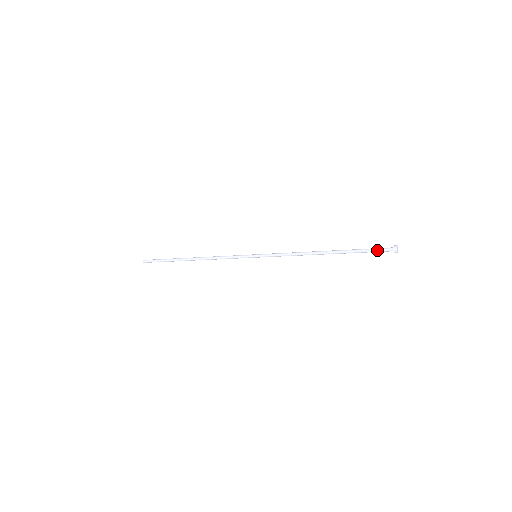
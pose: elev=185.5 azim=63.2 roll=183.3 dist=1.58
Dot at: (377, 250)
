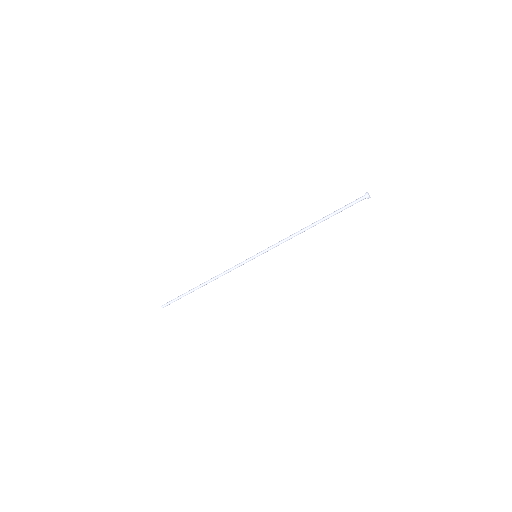
Dot at: (352, 202)
